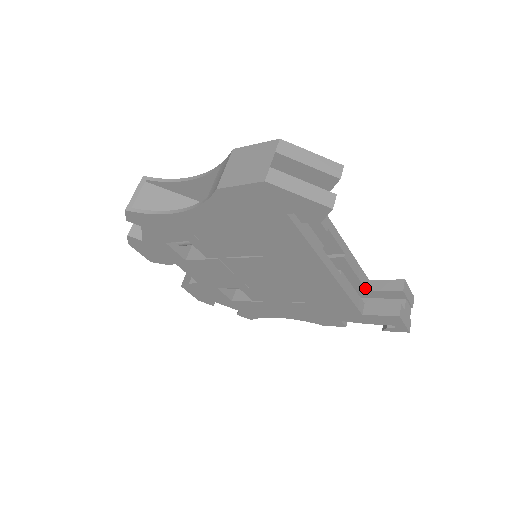
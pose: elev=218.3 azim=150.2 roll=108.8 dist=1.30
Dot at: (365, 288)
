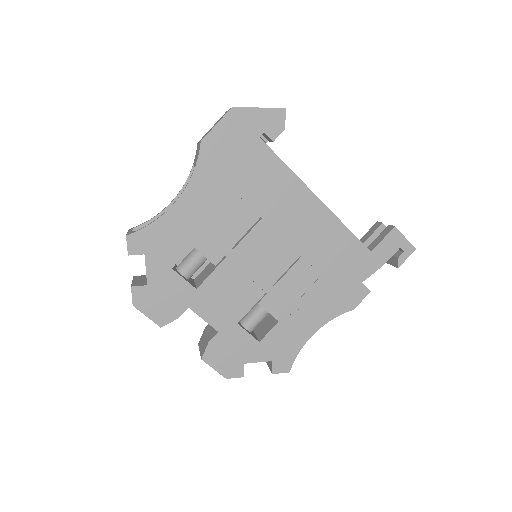
Dot at: occluded
